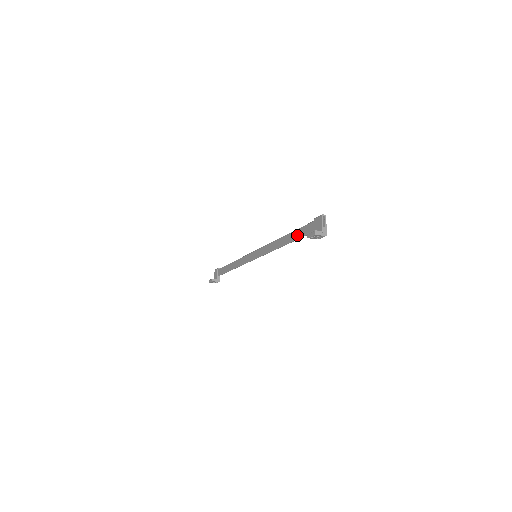
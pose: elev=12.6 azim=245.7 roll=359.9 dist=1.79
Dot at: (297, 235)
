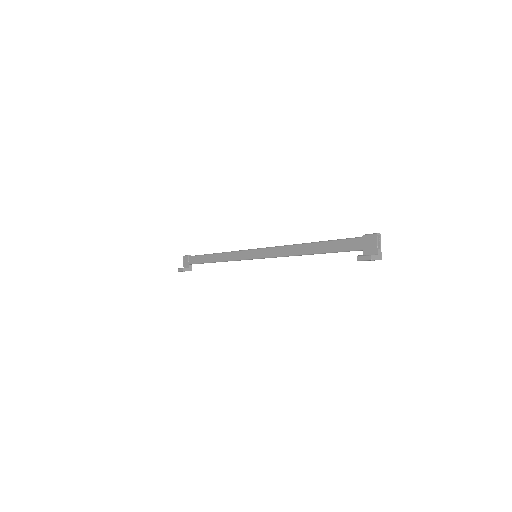
Dot at: (331, 248)
